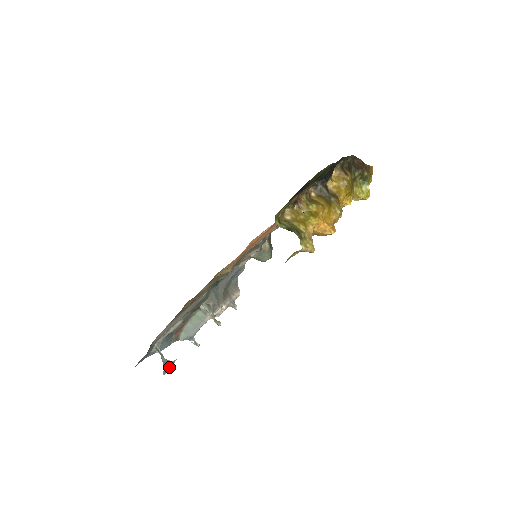
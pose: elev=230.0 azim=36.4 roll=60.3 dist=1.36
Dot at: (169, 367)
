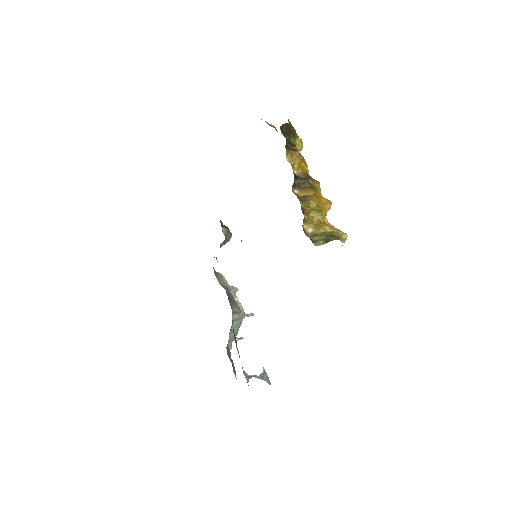
Dot at: (266, 377)
